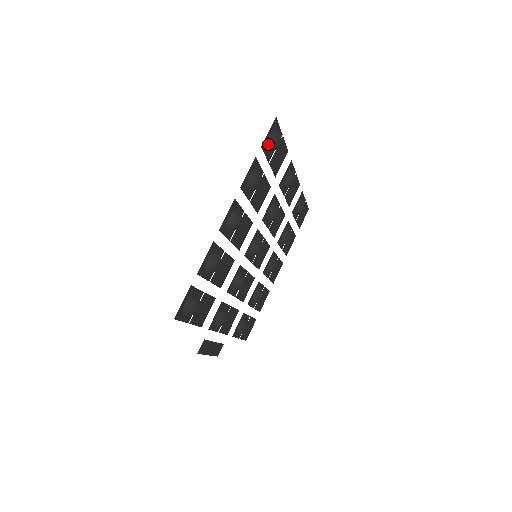
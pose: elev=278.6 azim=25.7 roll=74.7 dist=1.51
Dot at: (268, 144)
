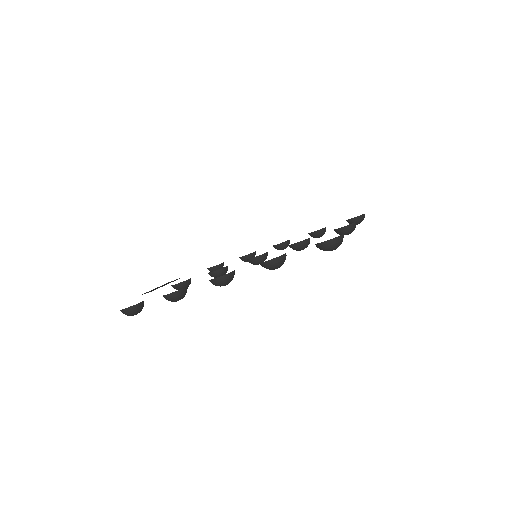
Dot at: (317, 245)
